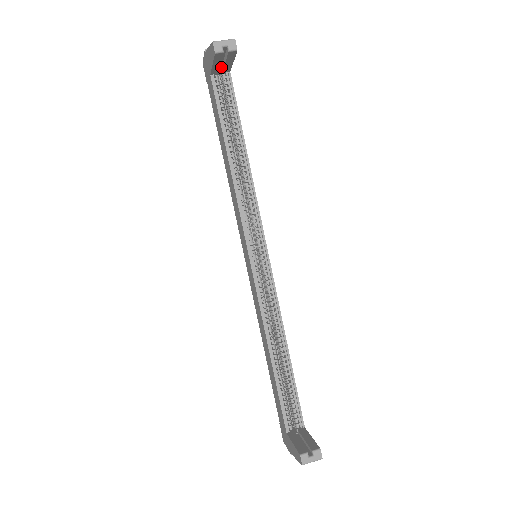
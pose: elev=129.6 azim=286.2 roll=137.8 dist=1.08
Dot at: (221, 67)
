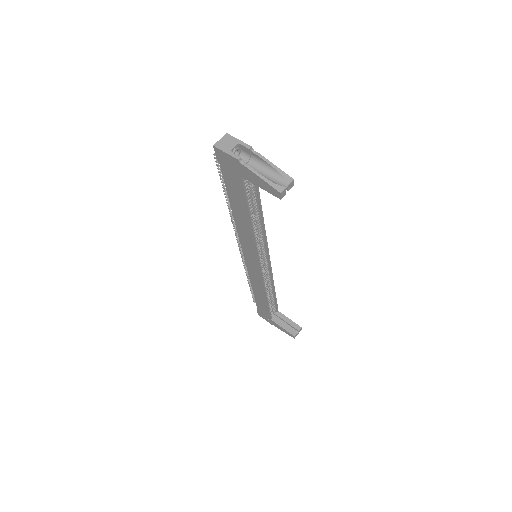
Dot at: occluded
